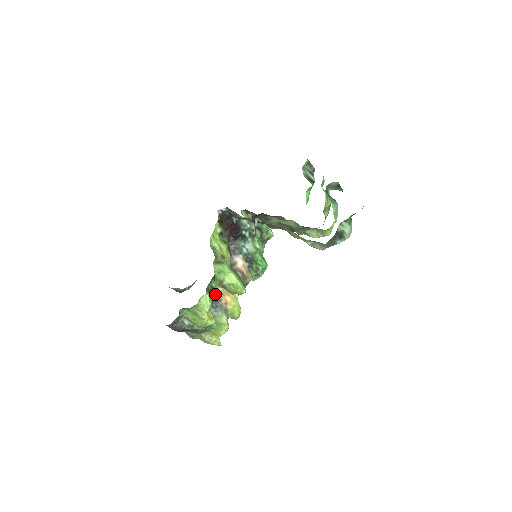
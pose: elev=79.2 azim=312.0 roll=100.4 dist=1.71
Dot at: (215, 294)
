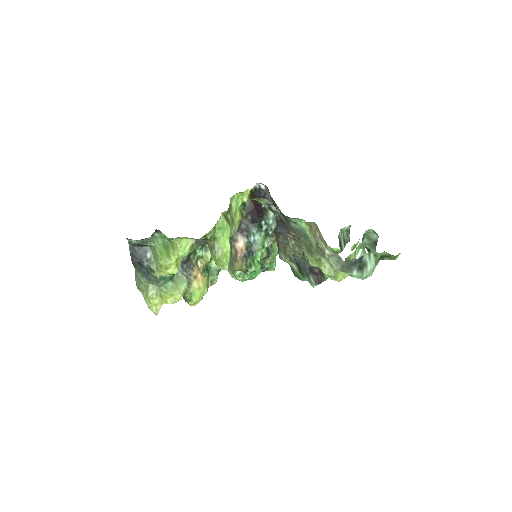
Dot at: (193, 260)
